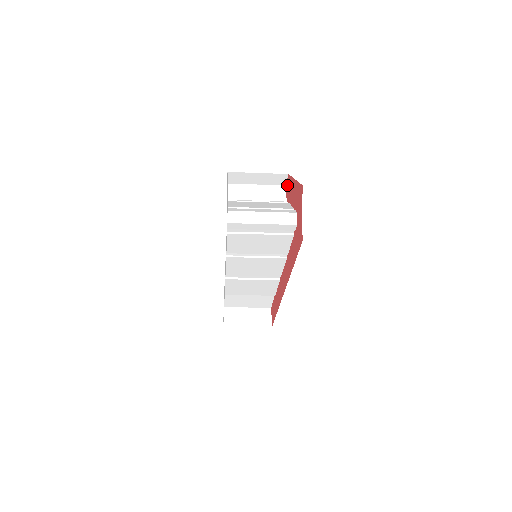
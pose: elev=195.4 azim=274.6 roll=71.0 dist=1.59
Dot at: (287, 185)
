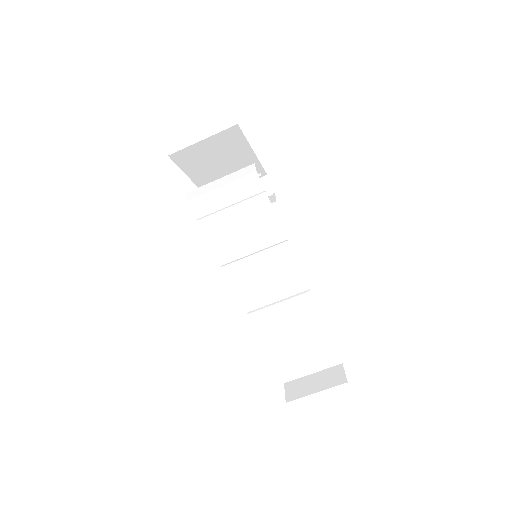
Dot at: occluded
